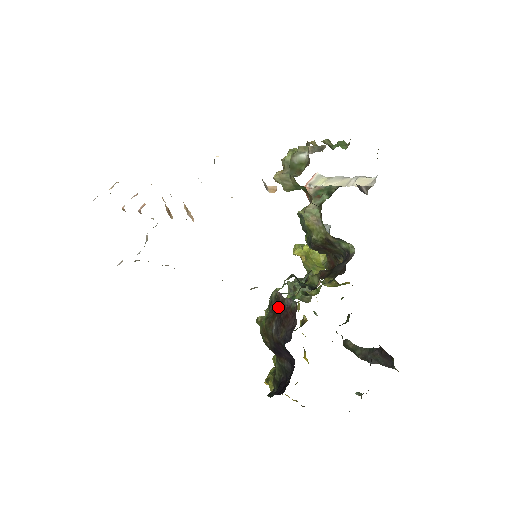
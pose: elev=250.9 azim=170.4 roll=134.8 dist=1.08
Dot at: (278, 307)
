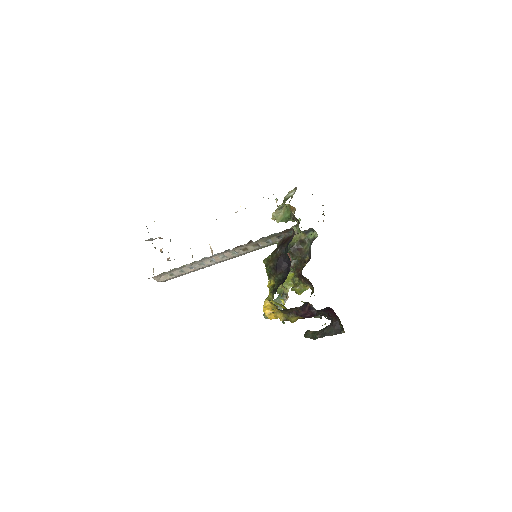
Dot at: (280, 244)
